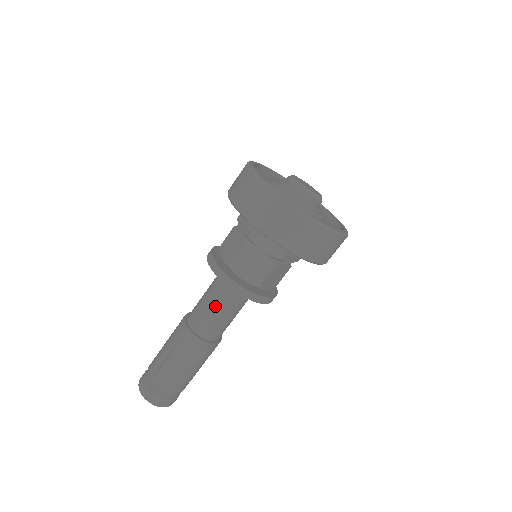
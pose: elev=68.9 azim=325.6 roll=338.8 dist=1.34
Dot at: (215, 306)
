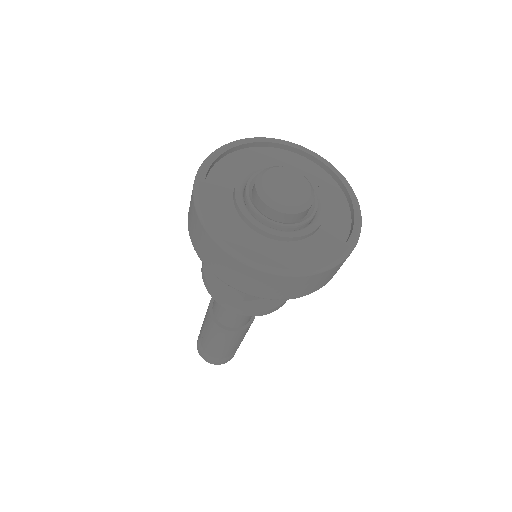
Dot at: occluded
